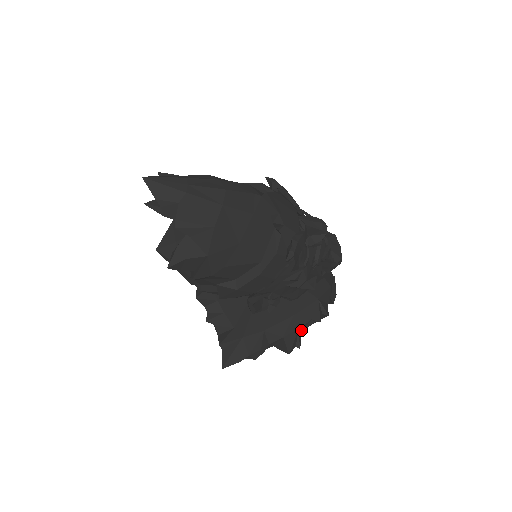
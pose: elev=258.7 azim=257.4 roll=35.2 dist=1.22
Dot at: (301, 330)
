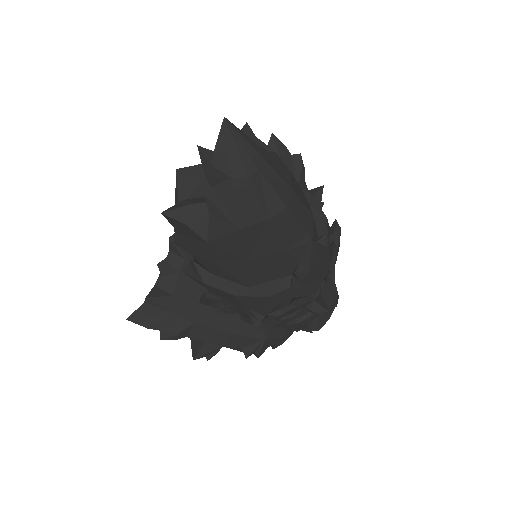
Dot at: occluded
